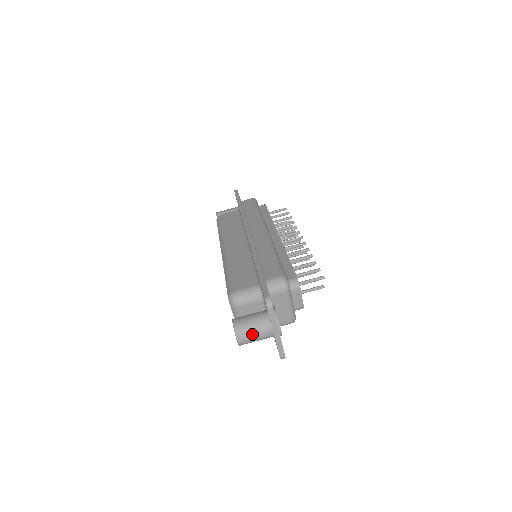
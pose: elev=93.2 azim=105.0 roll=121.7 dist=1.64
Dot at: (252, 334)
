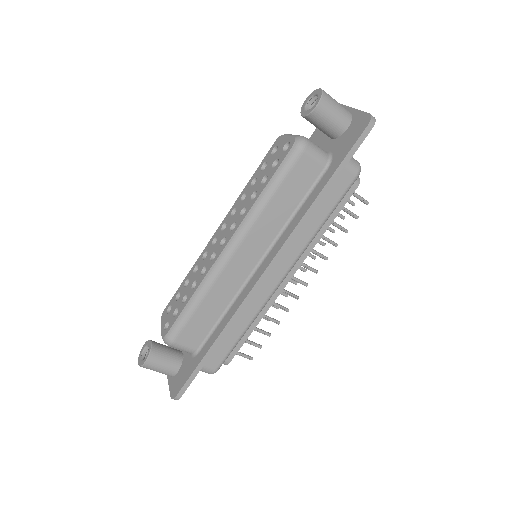
Dot at: occluded
